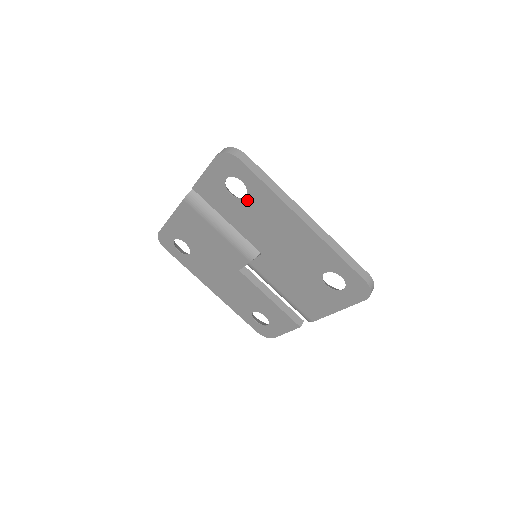
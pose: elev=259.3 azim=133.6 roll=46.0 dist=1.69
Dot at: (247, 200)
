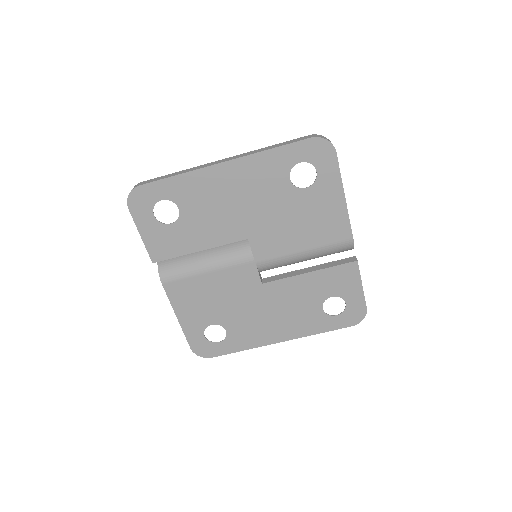
Dot at: (182, 210)
